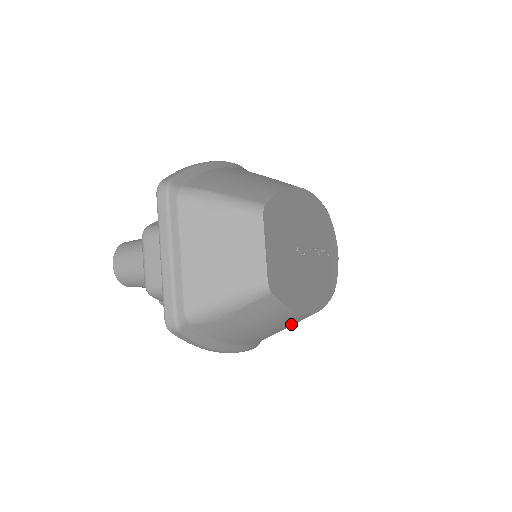
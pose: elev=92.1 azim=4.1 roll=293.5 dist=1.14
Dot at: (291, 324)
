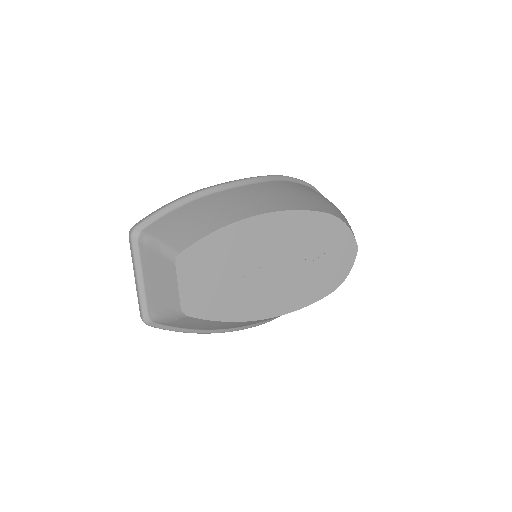
Dot at: (261, 321)
